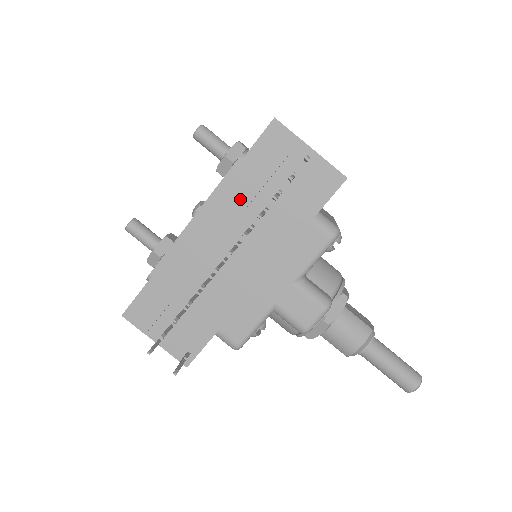
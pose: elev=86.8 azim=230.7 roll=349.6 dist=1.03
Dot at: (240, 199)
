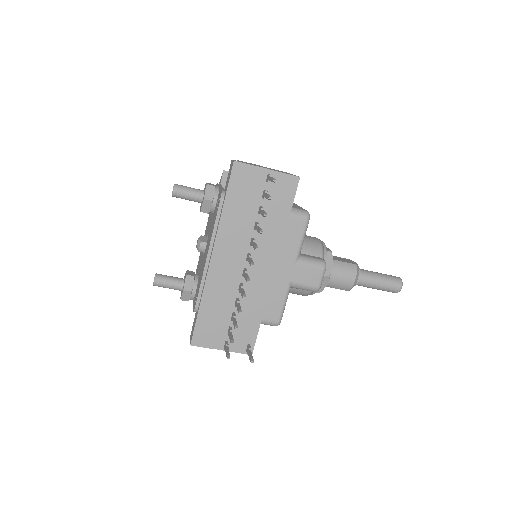
Dot at: (236, 225)
